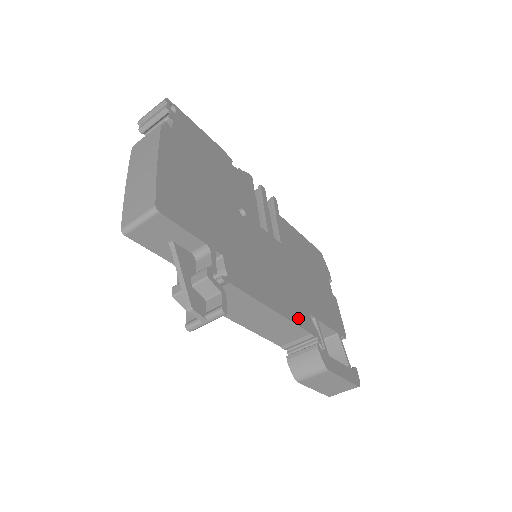
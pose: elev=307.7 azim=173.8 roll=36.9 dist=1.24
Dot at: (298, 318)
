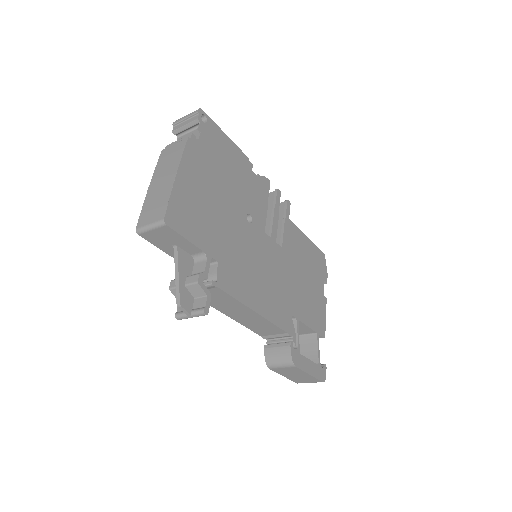
Dot at: (278, 319)
